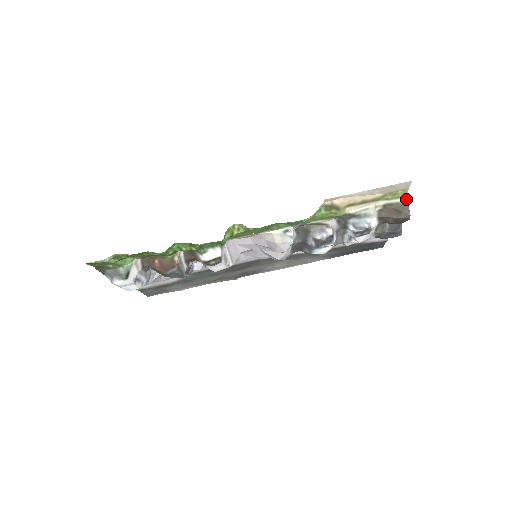
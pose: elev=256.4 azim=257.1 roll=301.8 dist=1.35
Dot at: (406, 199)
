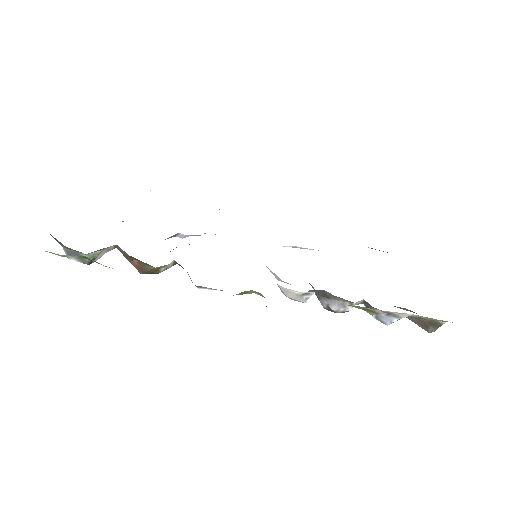
Dot at: (445, 321)
